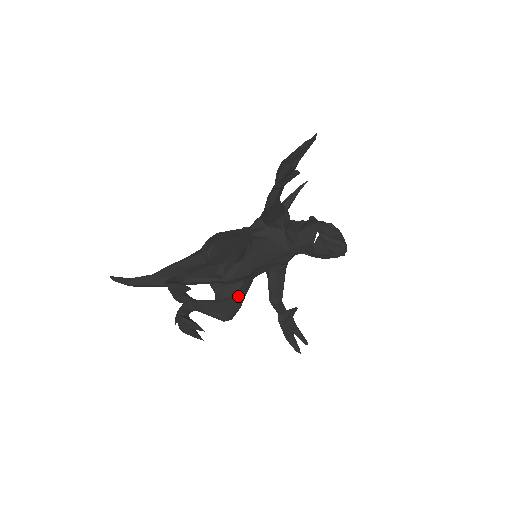
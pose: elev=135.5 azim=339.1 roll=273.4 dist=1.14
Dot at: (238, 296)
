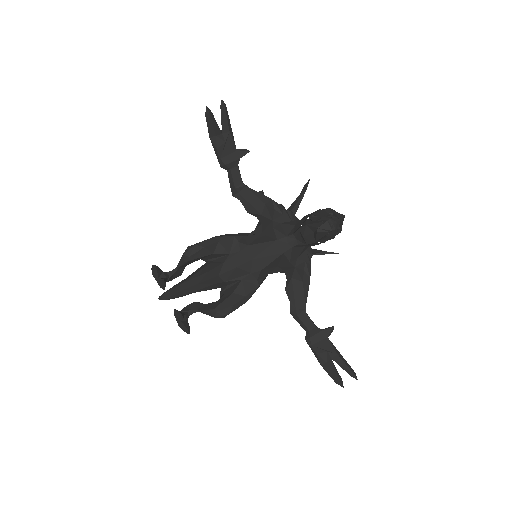
Dot at: (234, 294)
